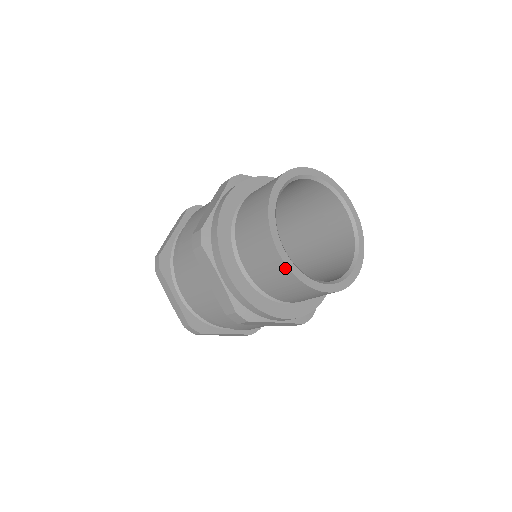
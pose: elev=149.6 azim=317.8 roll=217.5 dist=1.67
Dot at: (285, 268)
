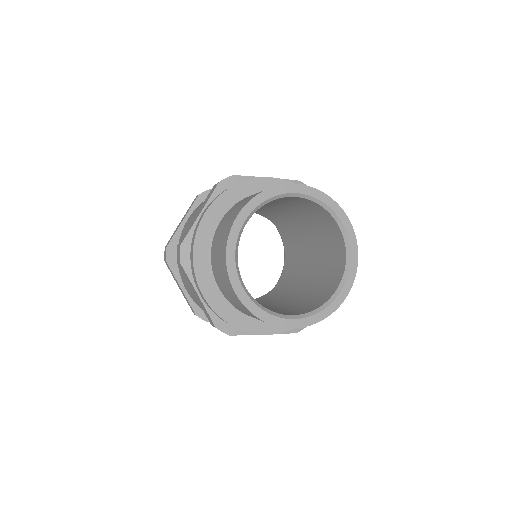
Dot at: (244, 307)
